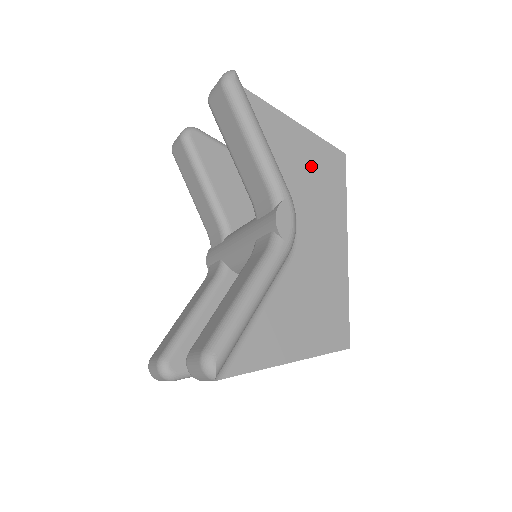
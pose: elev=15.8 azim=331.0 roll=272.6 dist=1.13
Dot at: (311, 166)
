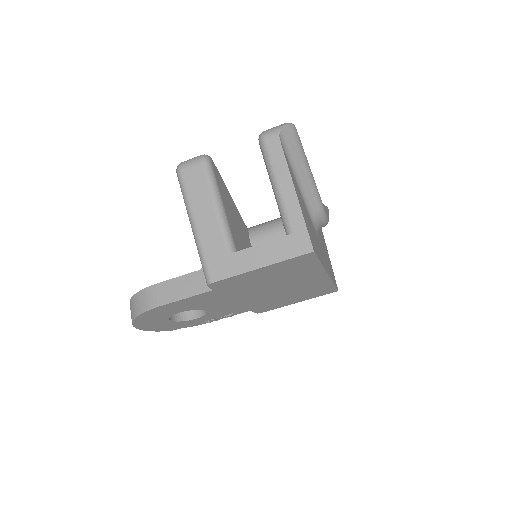
Dot at: occluded
